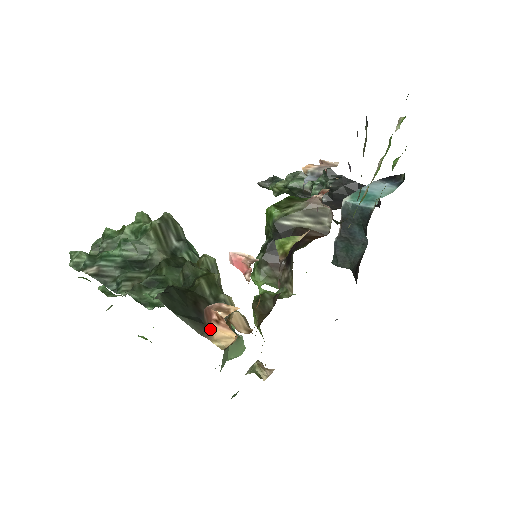
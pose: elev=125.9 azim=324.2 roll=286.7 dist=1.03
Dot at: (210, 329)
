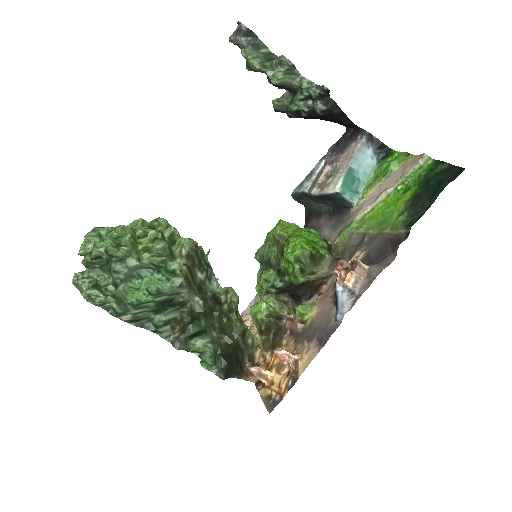
Dot at: (248, 377)
